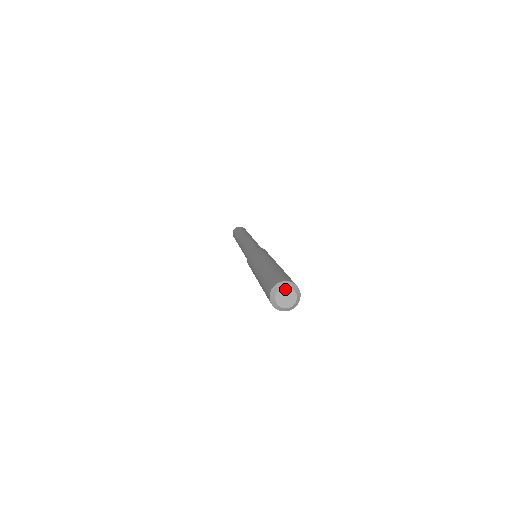
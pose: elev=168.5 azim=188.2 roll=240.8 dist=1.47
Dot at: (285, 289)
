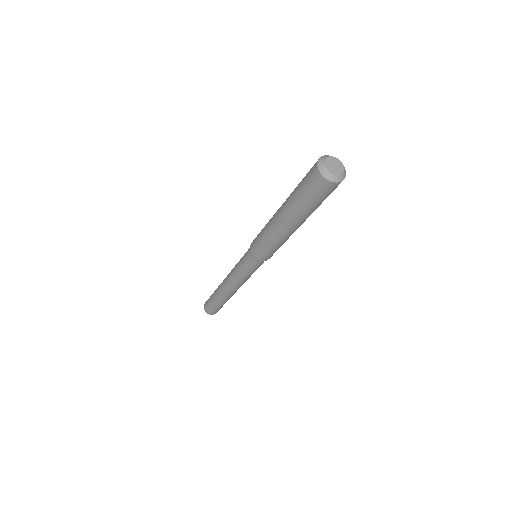
Dot at: (331, 158)
